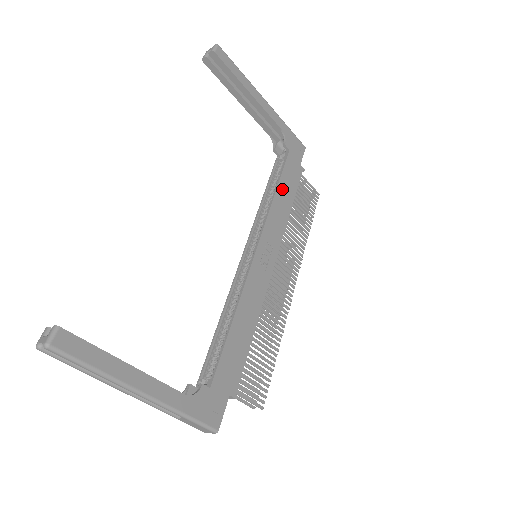
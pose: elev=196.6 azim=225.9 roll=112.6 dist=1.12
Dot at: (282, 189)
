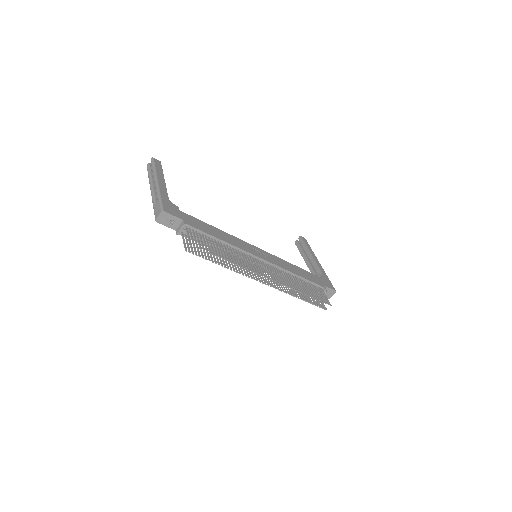
Dot at: (299, 270)
